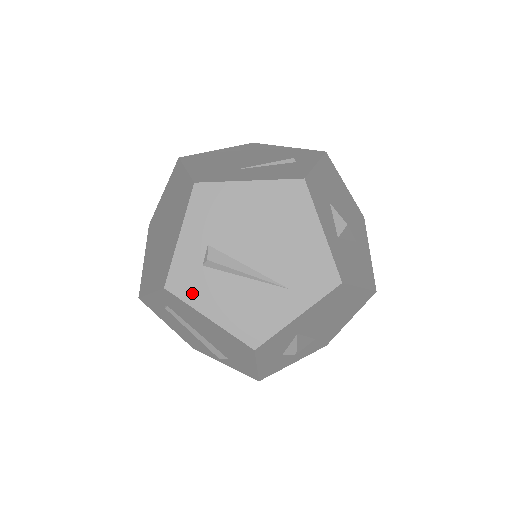
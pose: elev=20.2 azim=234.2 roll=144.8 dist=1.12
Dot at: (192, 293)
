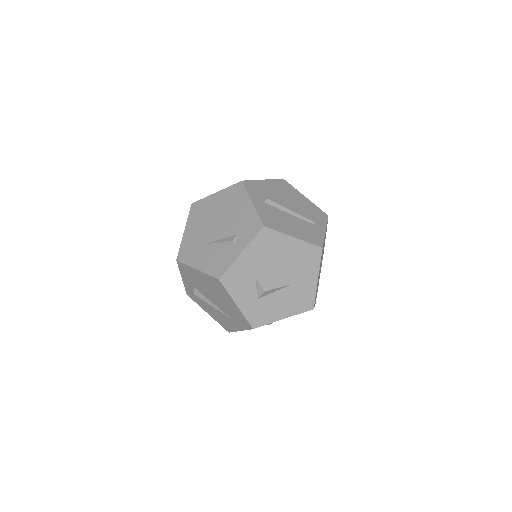
Dot at: (197, 301)
